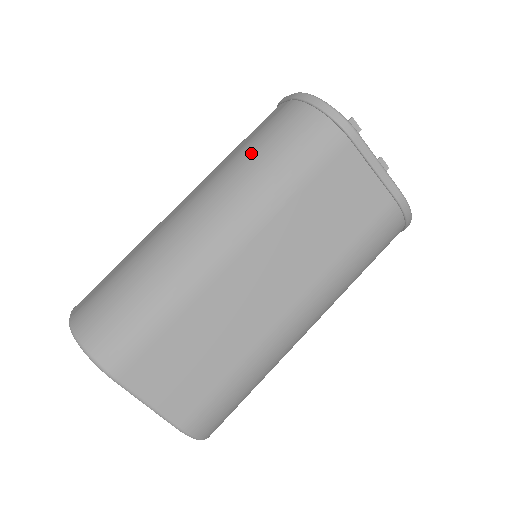
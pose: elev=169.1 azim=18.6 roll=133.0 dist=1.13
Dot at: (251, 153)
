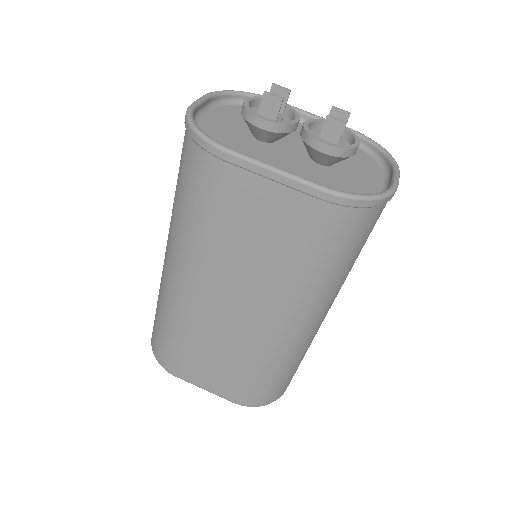
Dot at: (175, 194)
